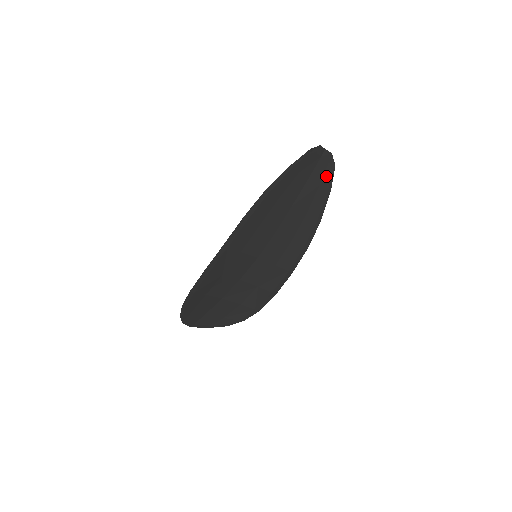
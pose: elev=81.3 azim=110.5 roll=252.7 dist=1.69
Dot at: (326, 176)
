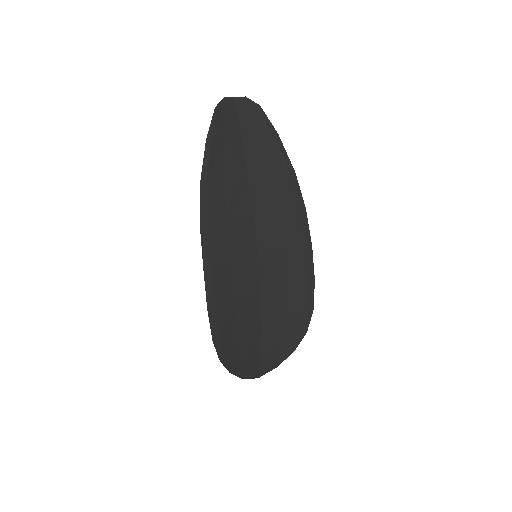
Dot at: (259, 123)
